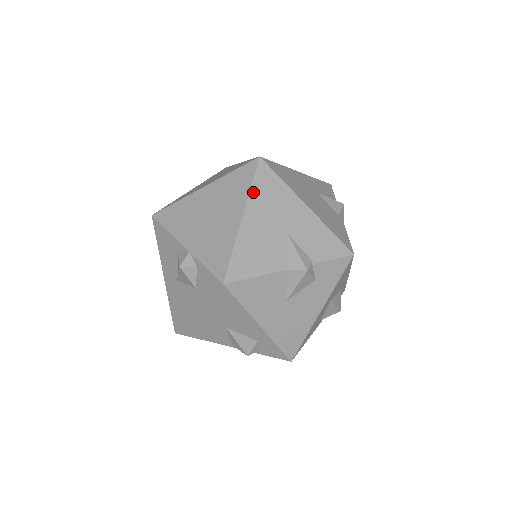
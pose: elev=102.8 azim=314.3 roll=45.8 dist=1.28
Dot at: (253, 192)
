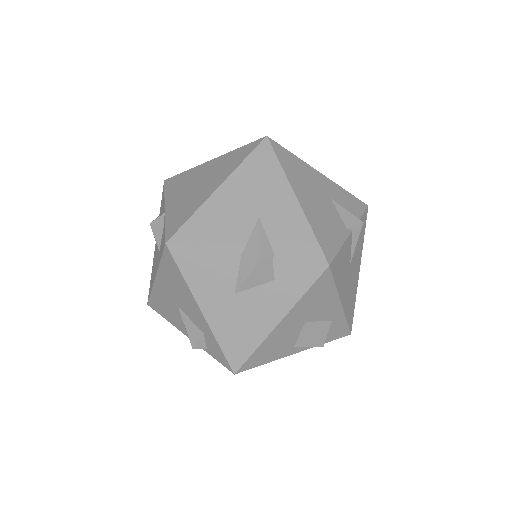
Dot at: (242, 167)
